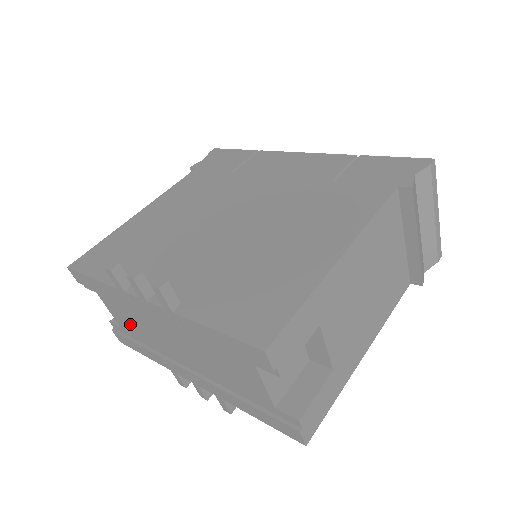
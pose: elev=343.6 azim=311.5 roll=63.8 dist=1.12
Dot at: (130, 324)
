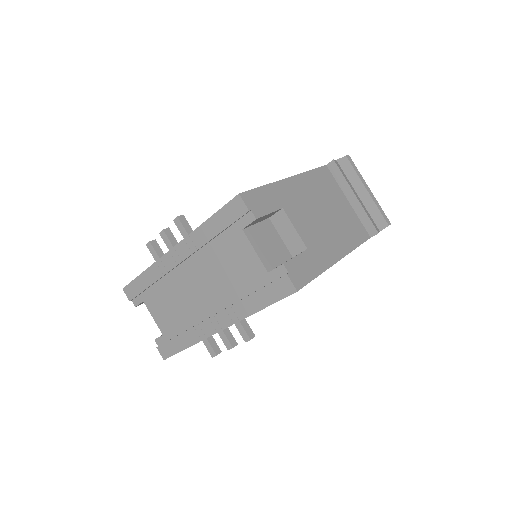
Dot at: (168, 314)
